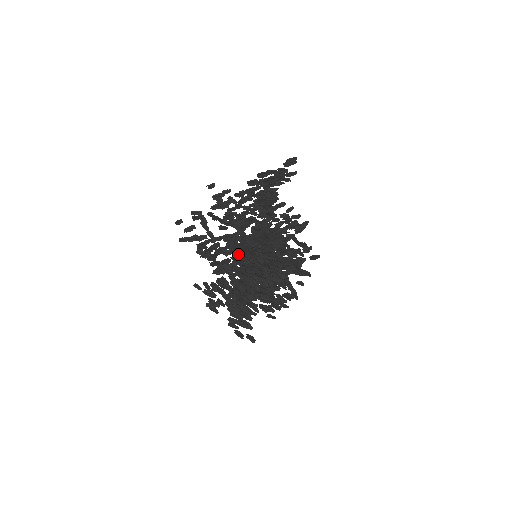
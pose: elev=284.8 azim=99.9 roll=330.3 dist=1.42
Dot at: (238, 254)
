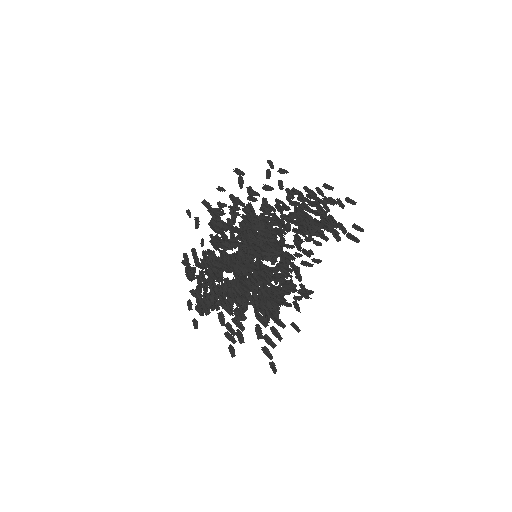
Dot at: occluded
